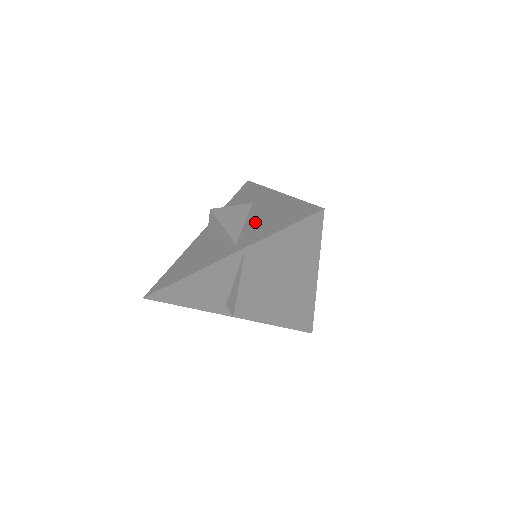
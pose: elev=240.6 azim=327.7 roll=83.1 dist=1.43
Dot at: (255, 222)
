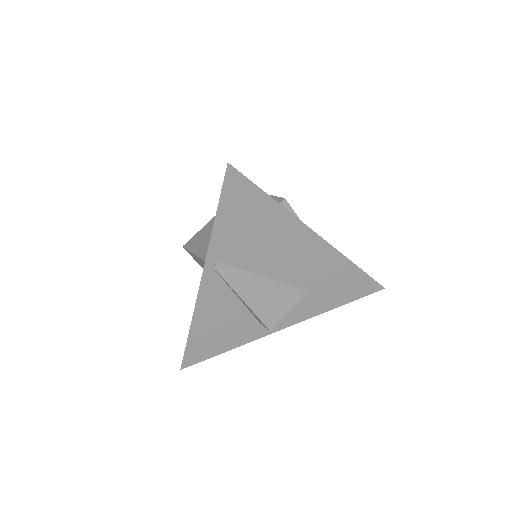
Dot at: occluded
